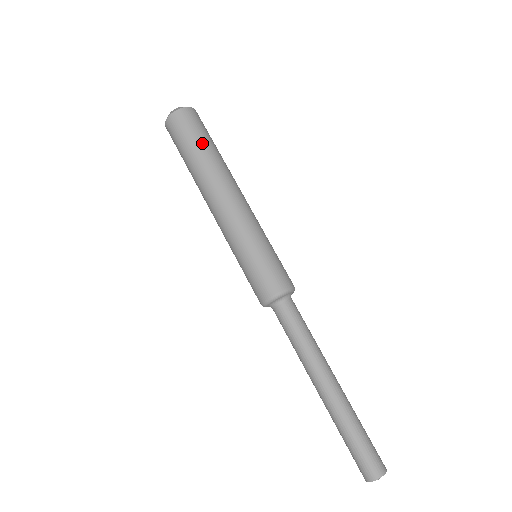
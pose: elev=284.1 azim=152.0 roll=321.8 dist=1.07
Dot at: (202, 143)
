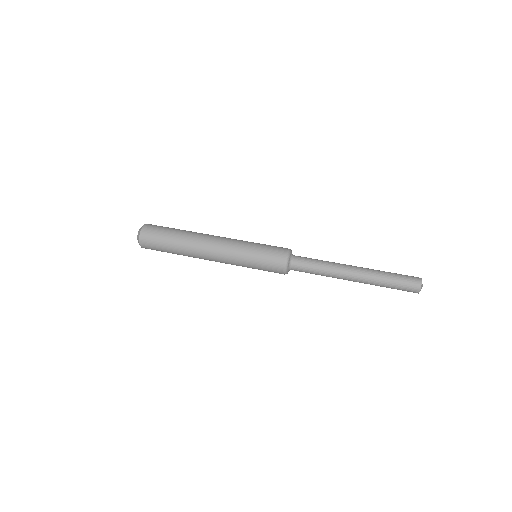
Dot at: (170, 237)
